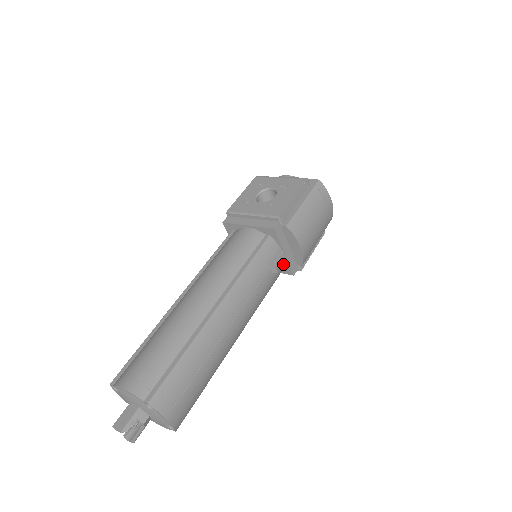
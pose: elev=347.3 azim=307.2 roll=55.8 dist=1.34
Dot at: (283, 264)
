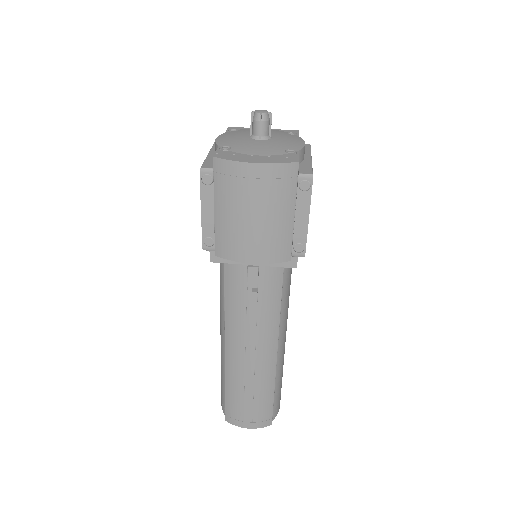
Dot at: (270, 267)
